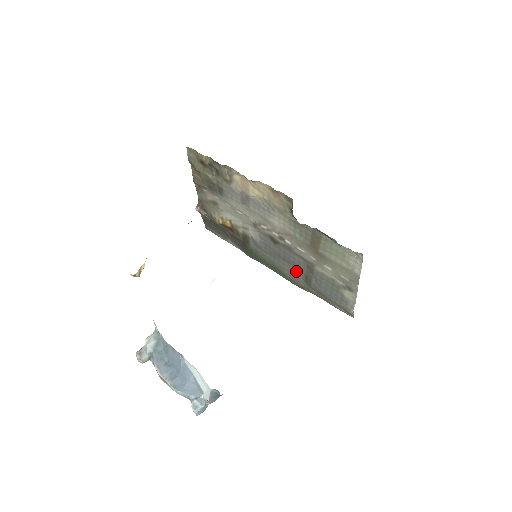
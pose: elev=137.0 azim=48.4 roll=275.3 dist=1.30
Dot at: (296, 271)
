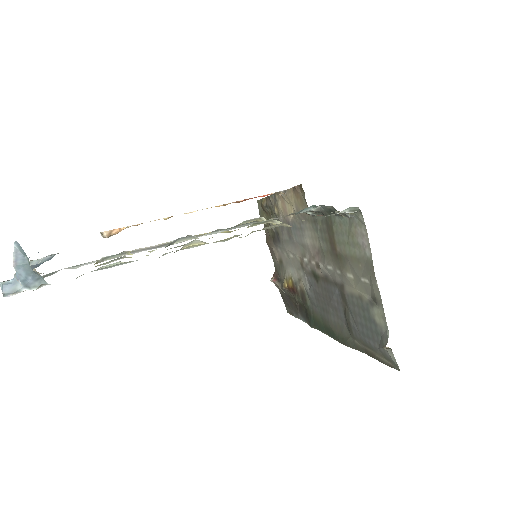
Dot at: (339, 317)
